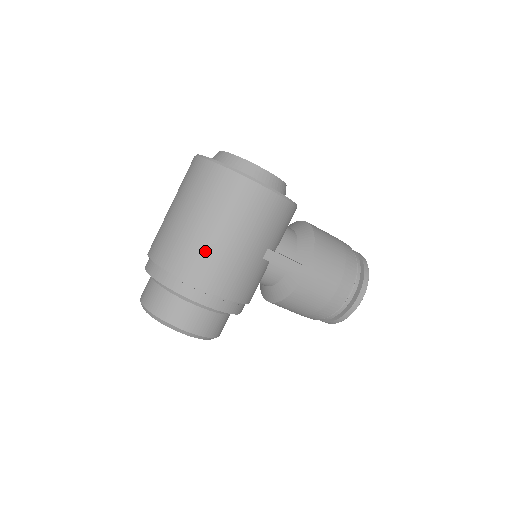
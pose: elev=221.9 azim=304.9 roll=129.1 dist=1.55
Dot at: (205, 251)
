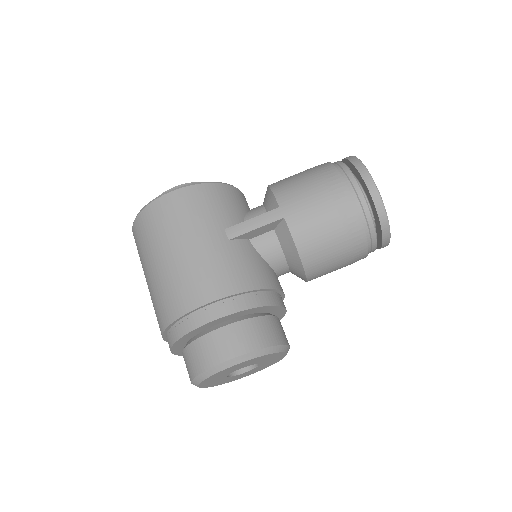
Dot at: (170, 281)
